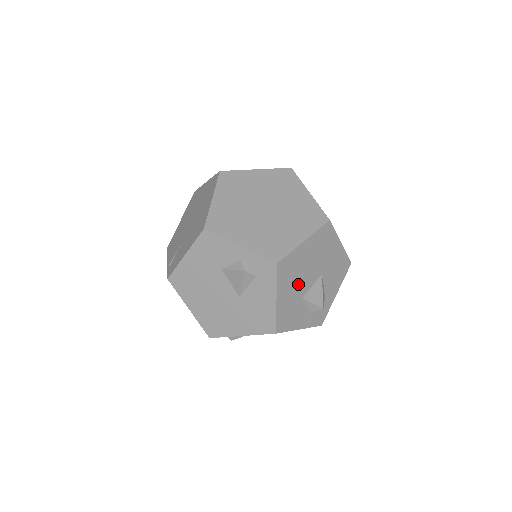
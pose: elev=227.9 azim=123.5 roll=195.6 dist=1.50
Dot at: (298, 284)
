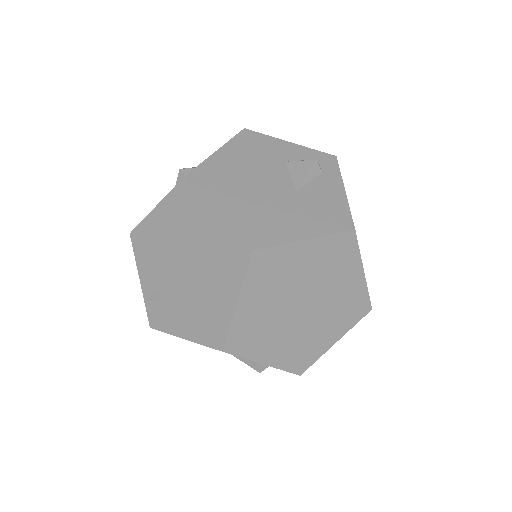
Dot at: occluded
